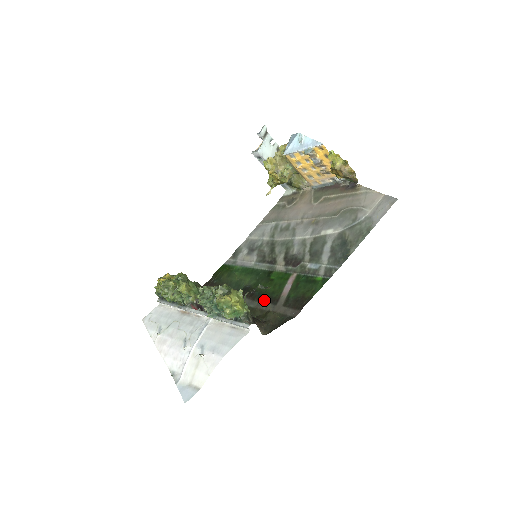
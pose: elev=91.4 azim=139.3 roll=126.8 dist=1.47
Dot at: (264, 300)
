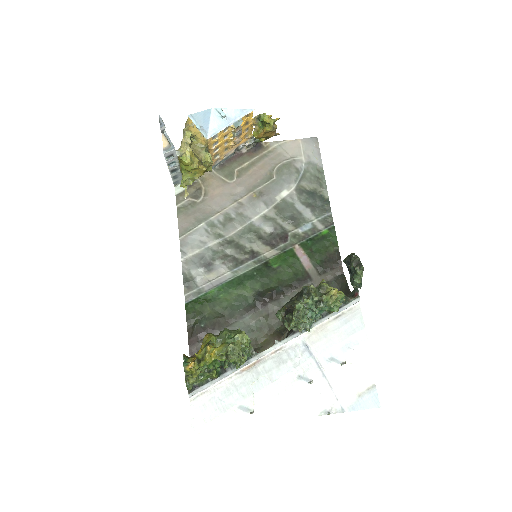
Dot at: (295, 287)
